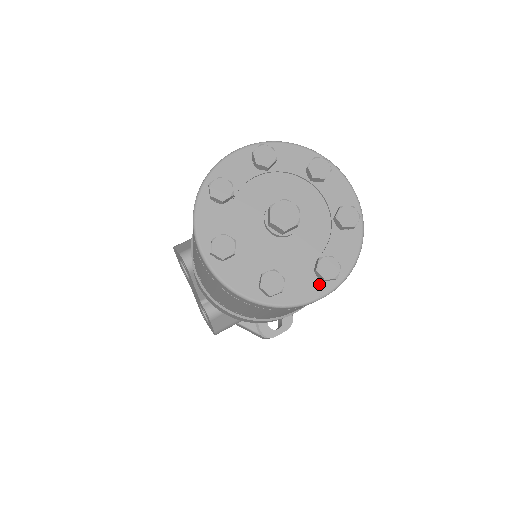
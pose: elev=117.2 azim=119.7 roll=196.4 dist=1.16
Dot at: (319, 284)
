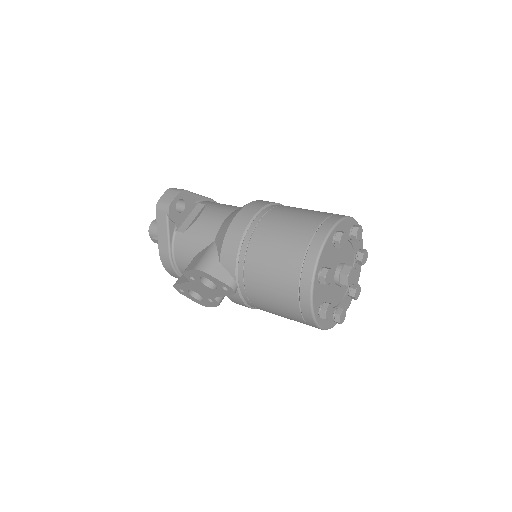
Dot at: (349, 300)
